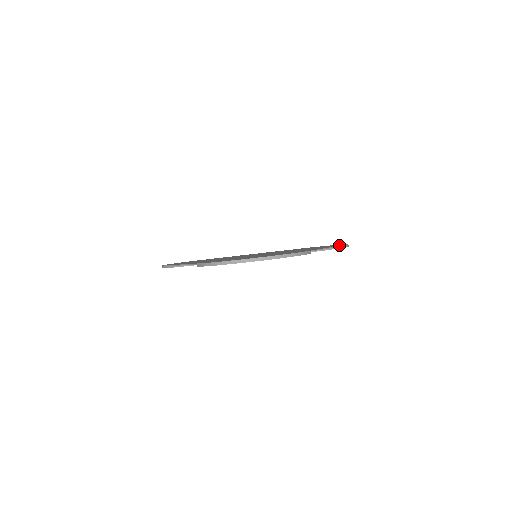
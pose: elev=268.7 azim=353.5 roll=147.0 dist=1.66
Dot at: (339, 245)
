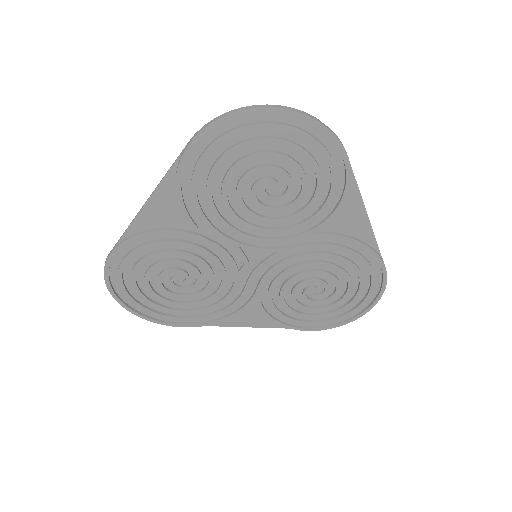
Dot at: (376, 259)
